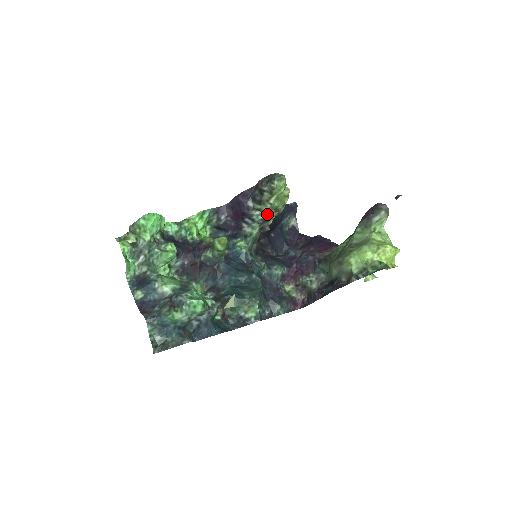
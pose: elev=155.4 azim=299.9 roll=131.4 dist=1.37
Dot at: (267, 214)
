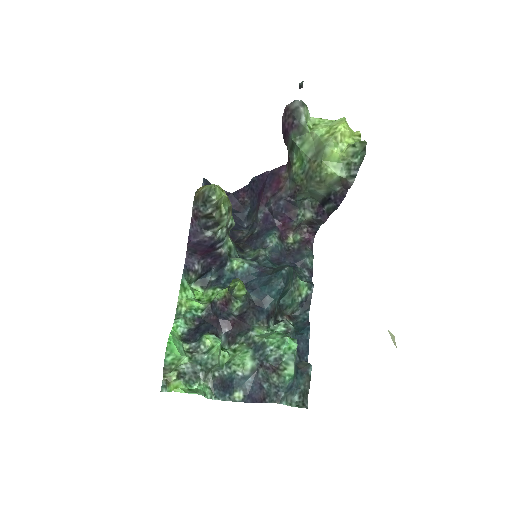
Dot at: (226, 222)
